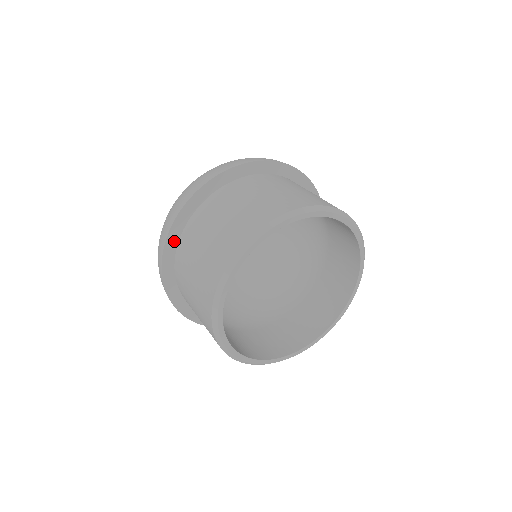
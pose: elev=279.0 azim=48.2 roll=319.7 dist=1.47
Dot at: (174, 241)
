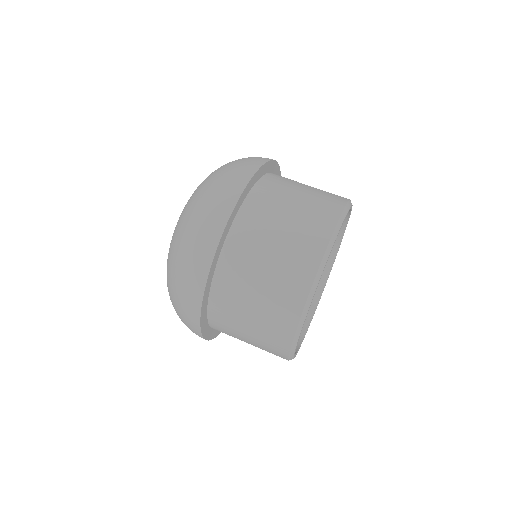
Dot at: (209, 331)
